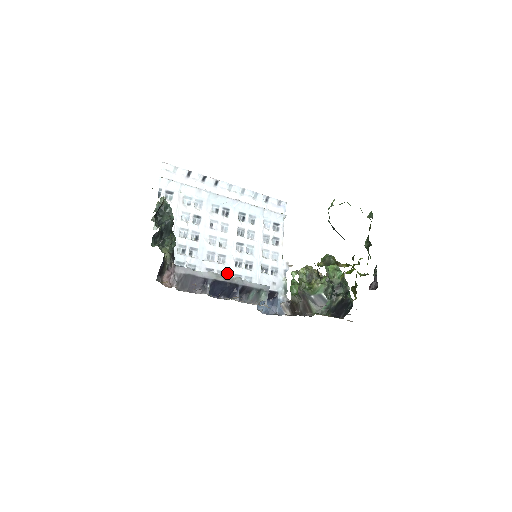
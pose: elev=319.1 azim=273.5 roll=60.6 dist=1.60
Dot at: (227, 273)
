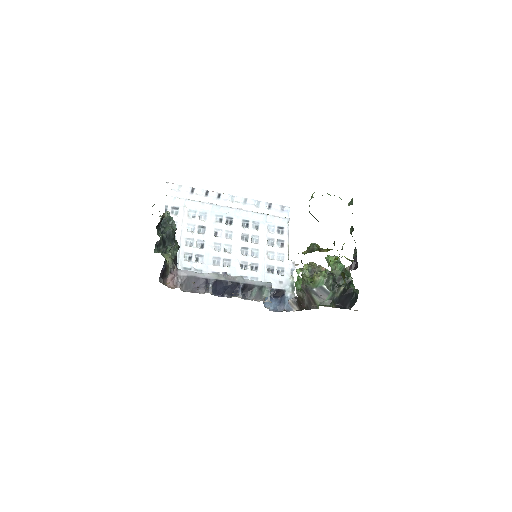
Dot at: (233, 275)
